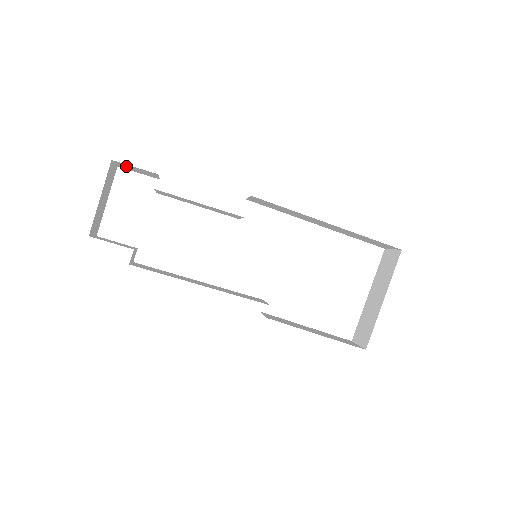
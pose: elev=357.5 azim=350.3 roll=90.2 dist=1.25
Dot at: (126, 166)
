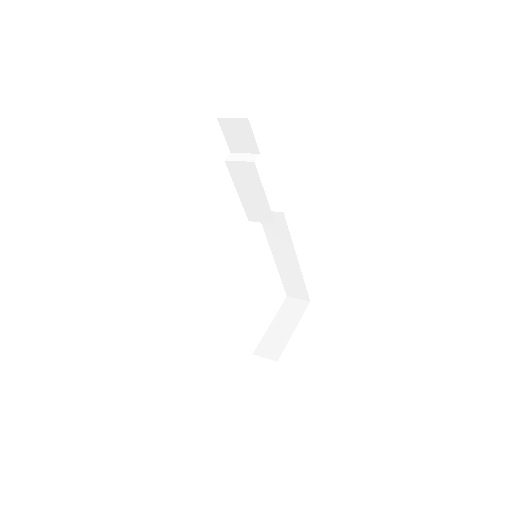
Dot at: (239, 127)
